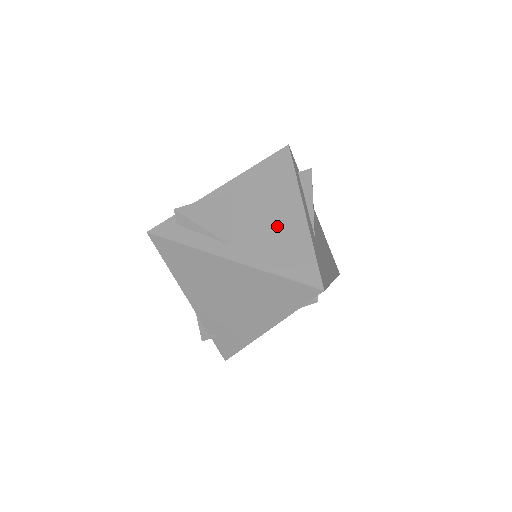
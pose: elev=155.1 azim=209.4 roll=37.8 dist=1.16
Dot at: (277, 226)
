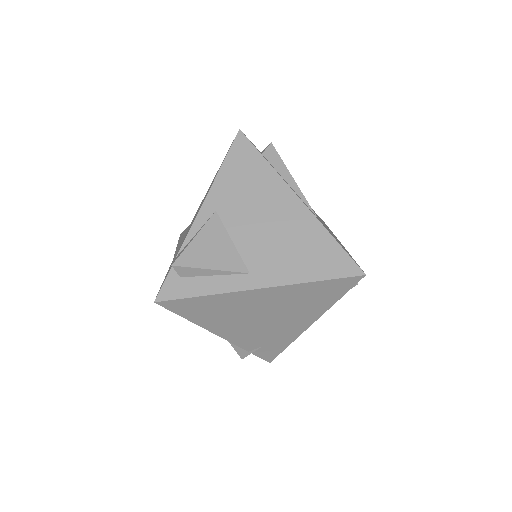
Dot at: (283, 229)
